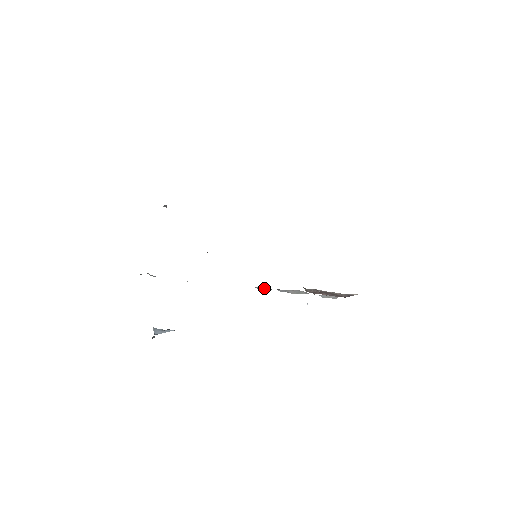
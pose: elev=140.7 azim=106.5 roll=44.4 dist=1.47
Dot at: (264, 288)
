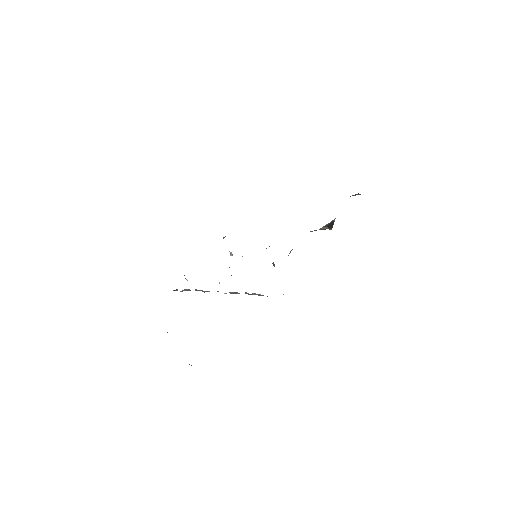
Dot at: occluded
